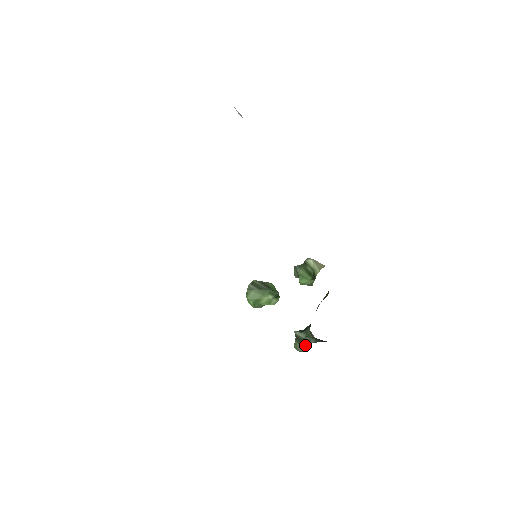
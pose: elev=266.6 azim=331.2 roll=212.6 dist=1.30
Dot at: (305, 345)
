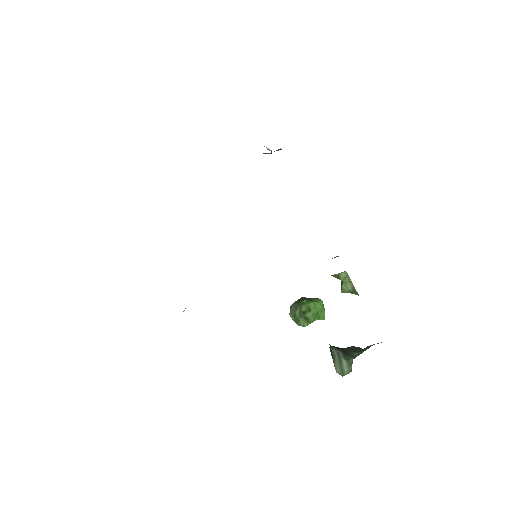
Dot at: (339, 363)
